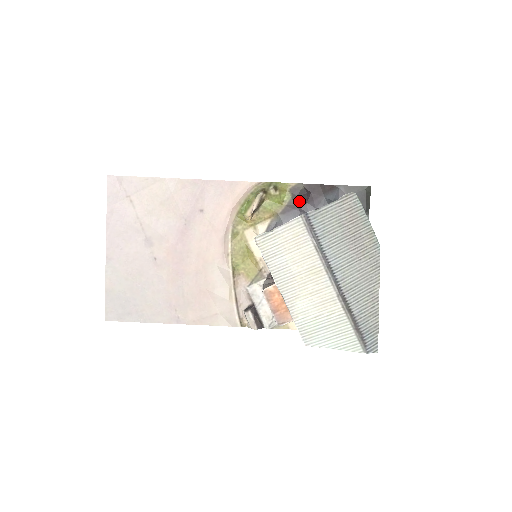
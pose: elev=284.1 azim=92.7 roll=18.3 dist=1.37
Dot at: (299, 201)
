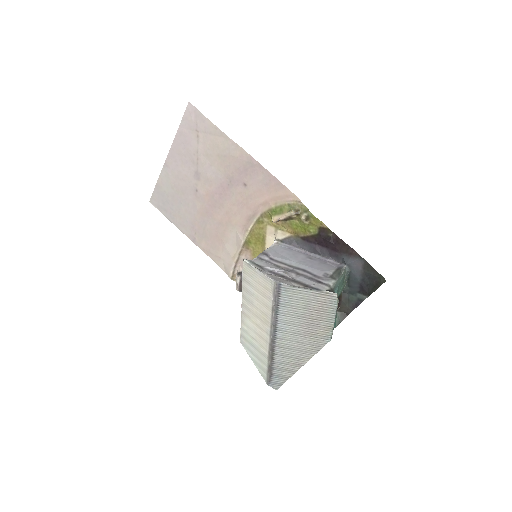
Dot at: (321, 241)
